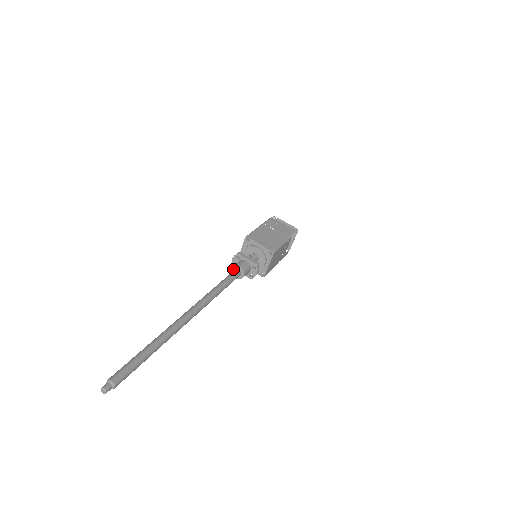
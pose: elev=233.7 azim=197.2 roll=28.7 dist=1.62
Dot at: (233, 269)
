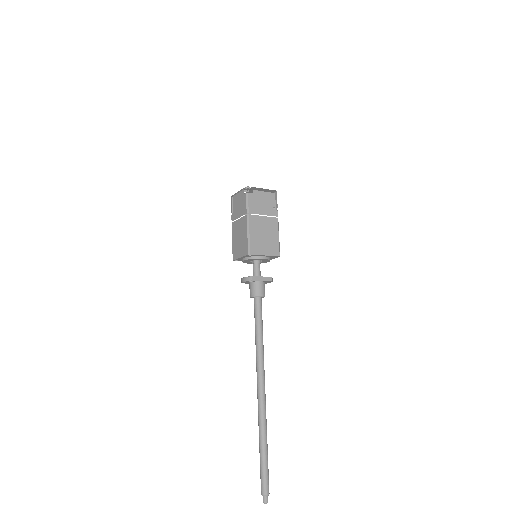
Dot at: (253, 297)
